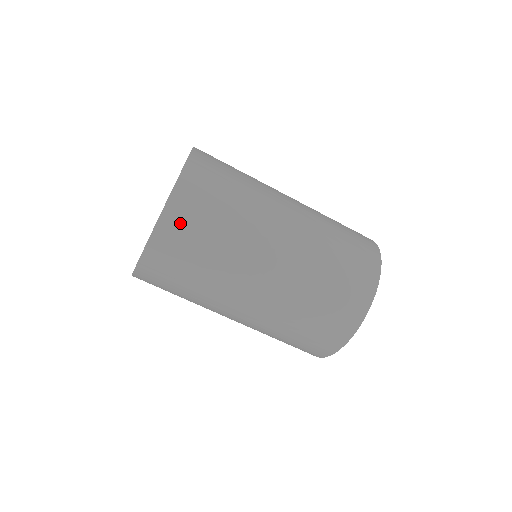
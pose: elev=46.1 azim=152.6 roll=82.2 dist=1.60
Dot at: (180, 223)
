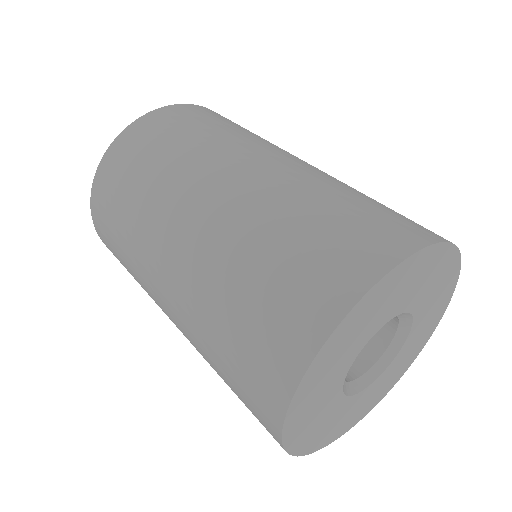
Dot at: (107, 184)
